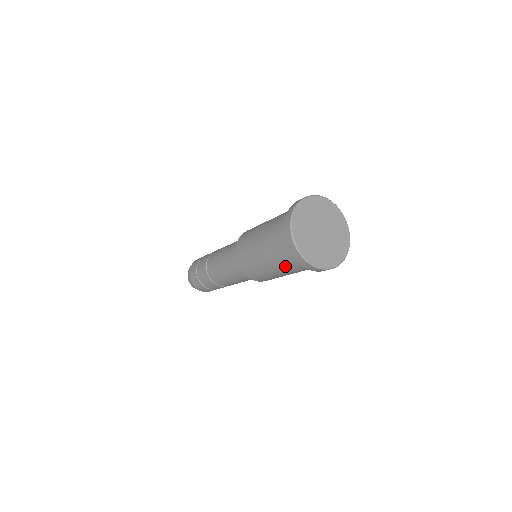
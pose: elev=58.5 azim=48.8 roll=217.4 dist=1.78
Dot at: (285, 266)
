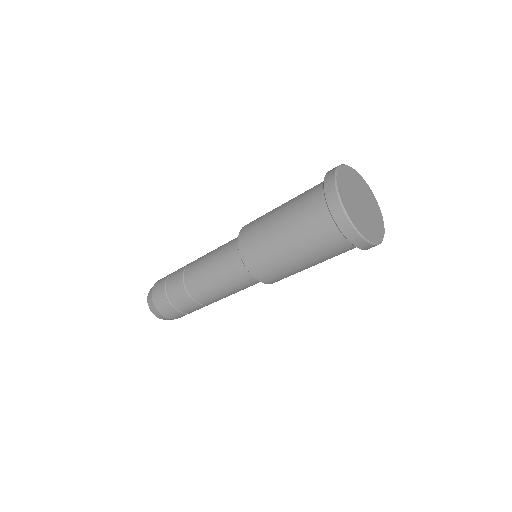
Dot at: (330, 257)
